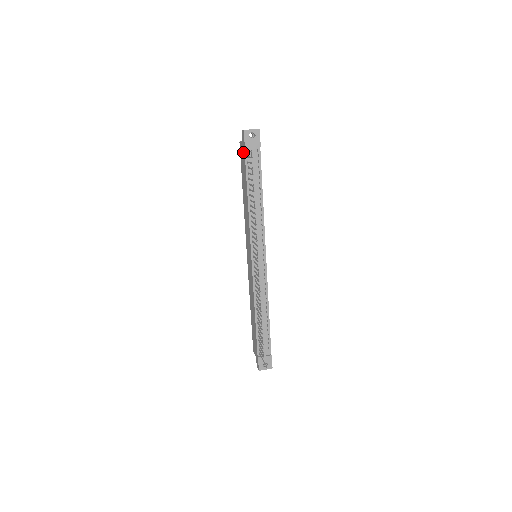
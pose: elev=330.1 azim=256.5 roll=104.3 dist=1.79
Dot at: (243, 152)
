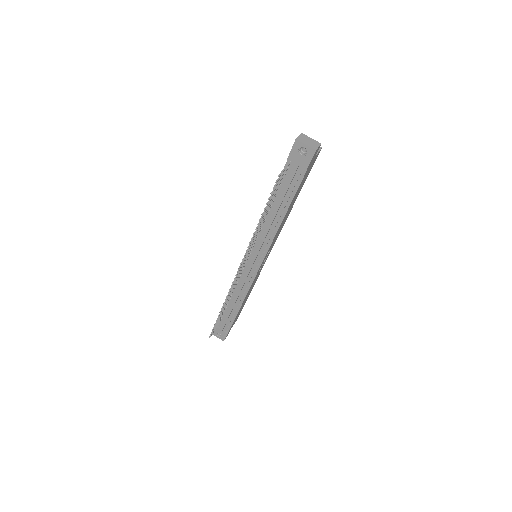
Dot at: occluded
